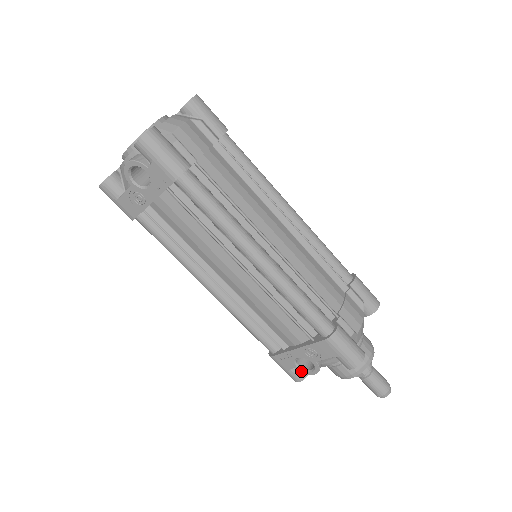
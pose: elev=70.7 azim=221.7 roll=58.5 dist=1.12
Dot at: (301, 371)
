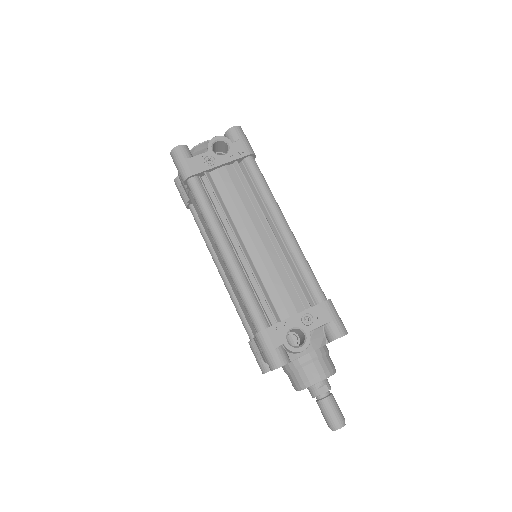
Dot at: (290, 347)
